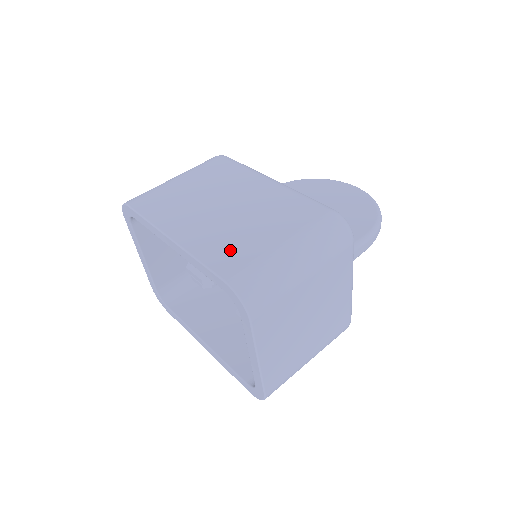
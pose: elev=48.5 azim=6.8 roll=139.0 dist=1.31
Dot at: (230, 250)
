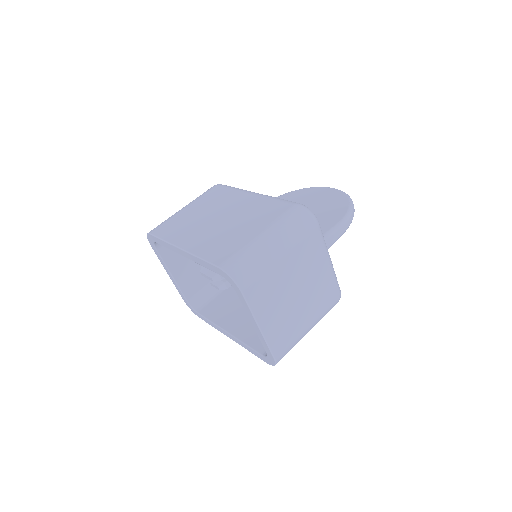
Dot at: (222, 246)
